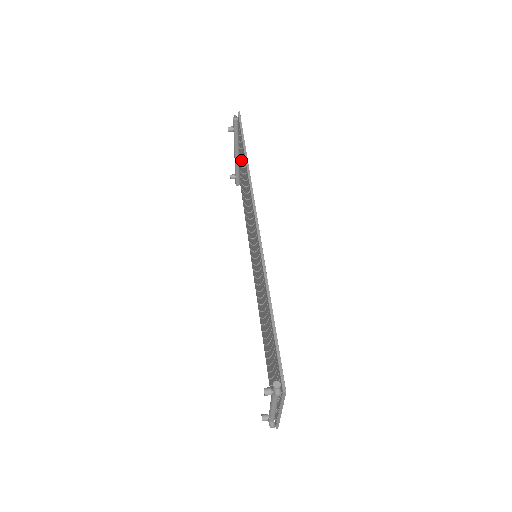
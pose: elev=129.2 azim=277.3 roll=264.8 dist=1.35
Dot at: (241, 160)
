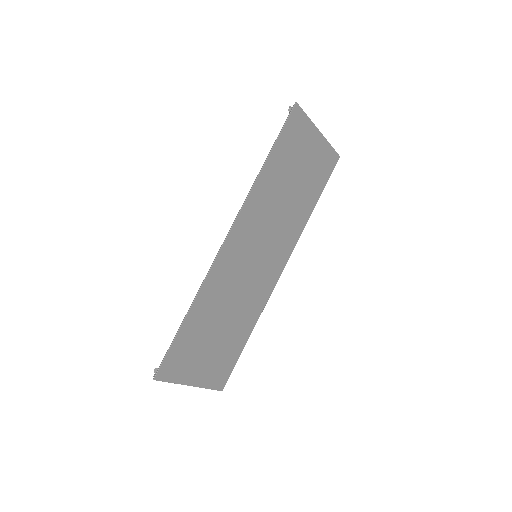
Dot at: (302, 149)
